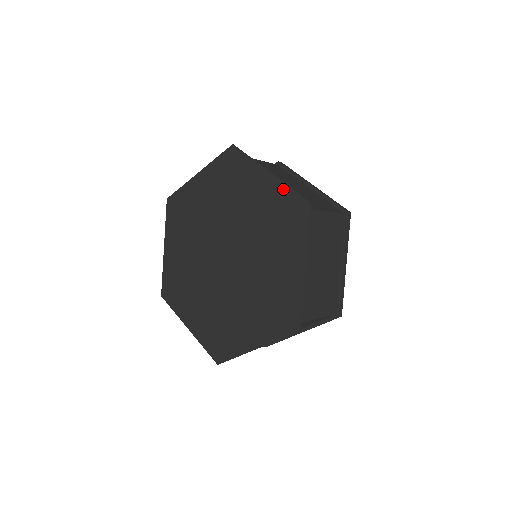
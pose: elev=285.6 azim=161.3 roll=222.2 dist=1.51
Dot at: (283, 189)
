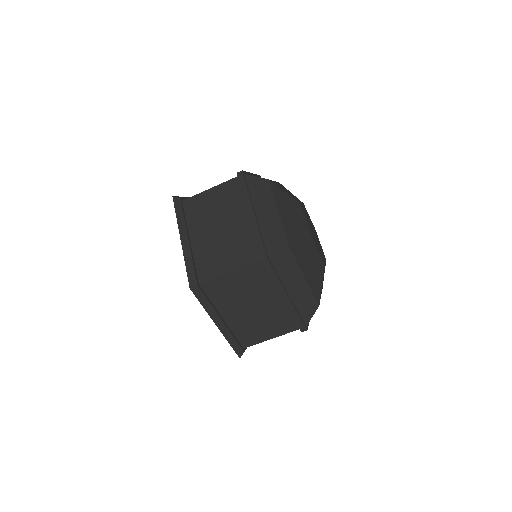
Dot at: (186, 261)
